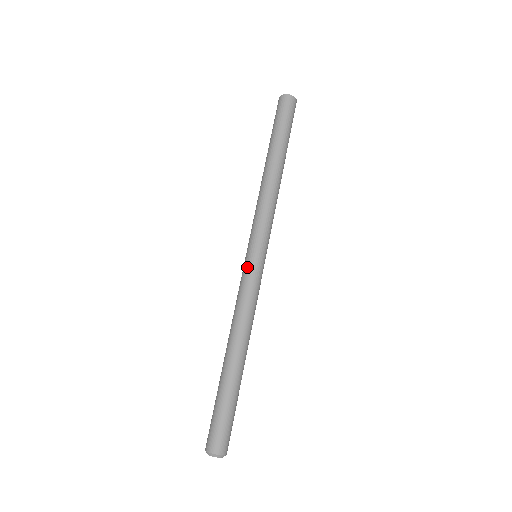
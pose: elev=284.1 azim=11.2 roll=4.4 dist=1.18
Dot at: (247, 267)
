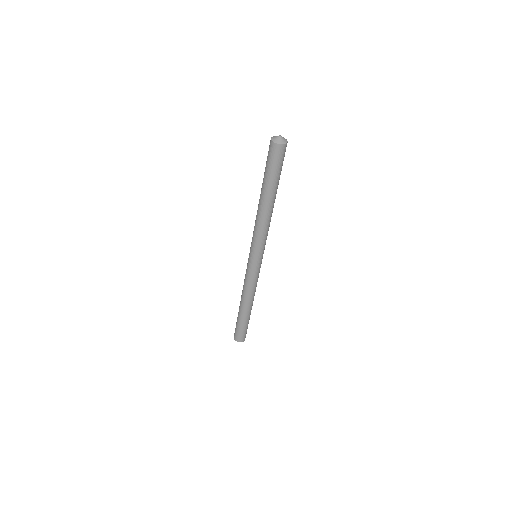
Dot at: (255, 268)
